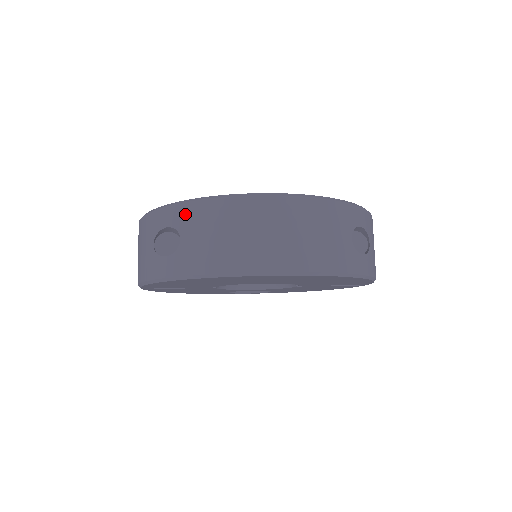
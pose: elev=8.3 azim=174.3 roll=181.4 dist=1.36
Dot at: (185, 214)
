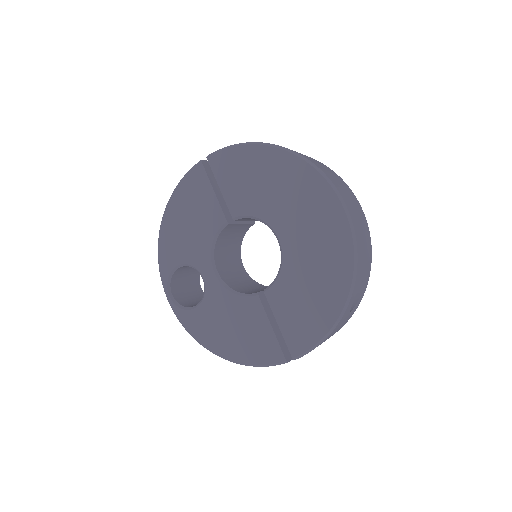
Dot at: occluded
